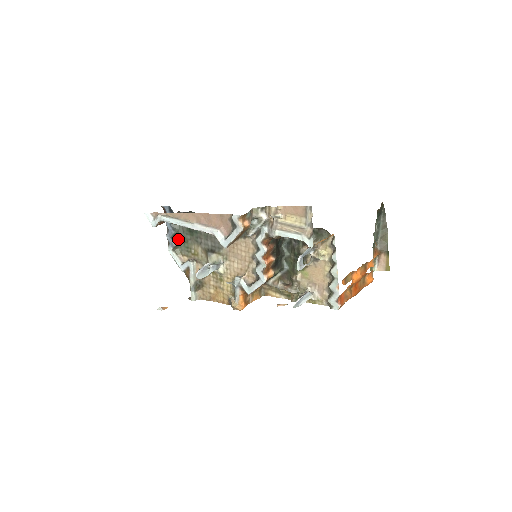
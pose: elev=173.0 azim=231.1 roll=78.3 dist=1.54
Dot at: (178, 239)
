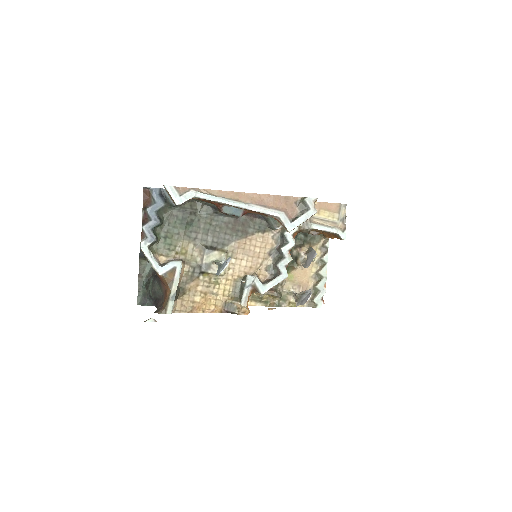
Dot at: (157, 233)
